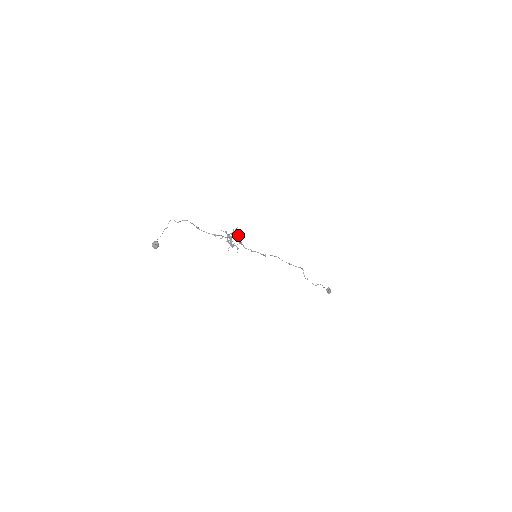
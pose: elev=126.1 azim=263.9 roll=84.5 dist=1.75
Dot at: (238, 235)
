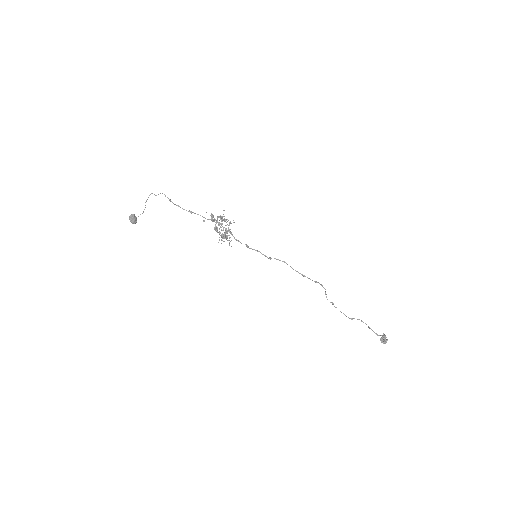
Dot at: (221, 218)
